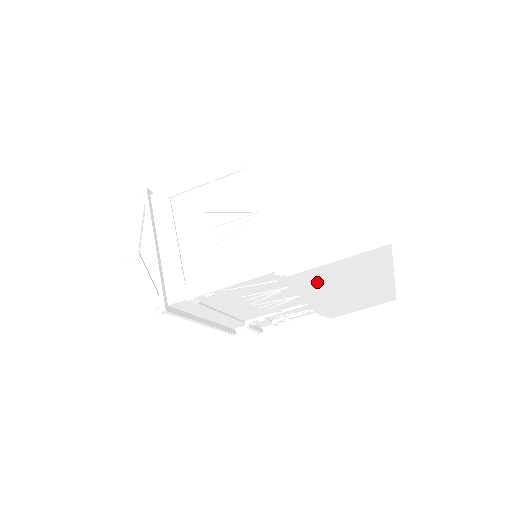
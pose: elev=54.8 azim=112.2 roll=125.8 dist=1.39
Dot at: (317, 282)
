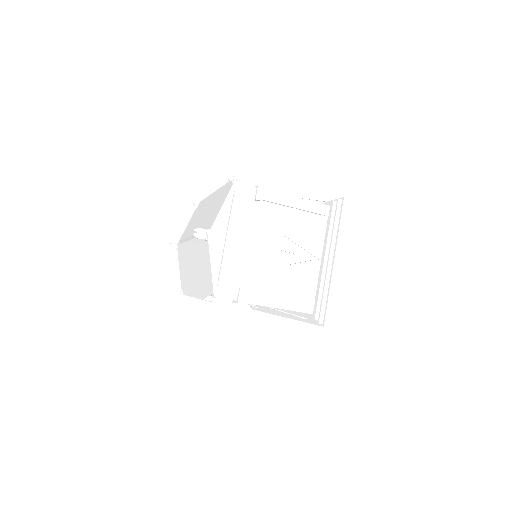
Dot at: occluded
